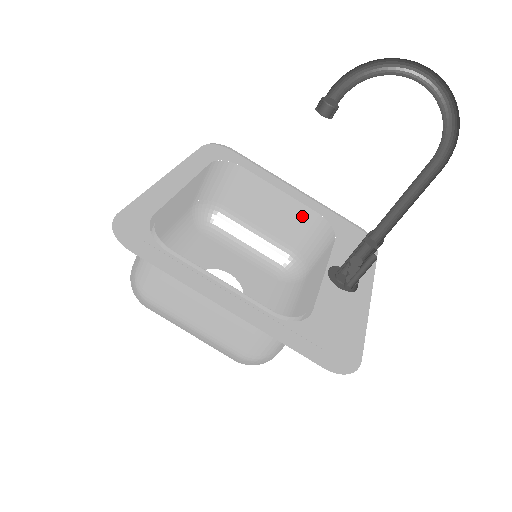
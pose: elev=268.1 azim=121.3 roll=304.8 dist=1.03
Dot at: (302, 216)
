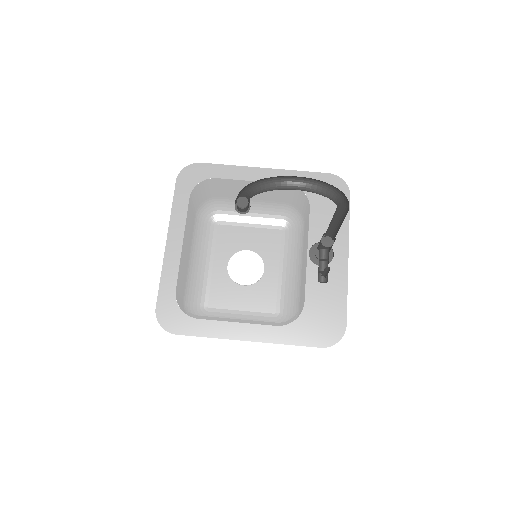
Dot at: occluded
